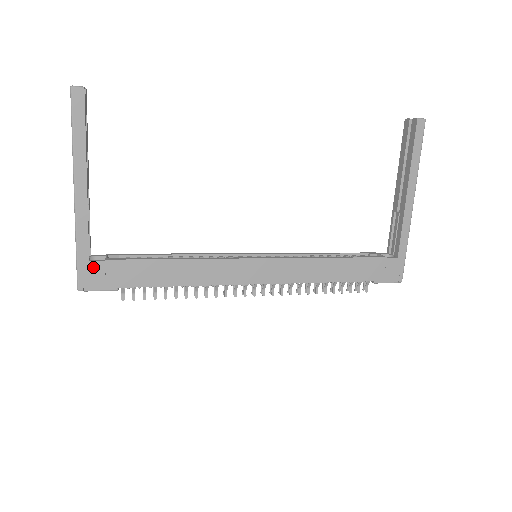
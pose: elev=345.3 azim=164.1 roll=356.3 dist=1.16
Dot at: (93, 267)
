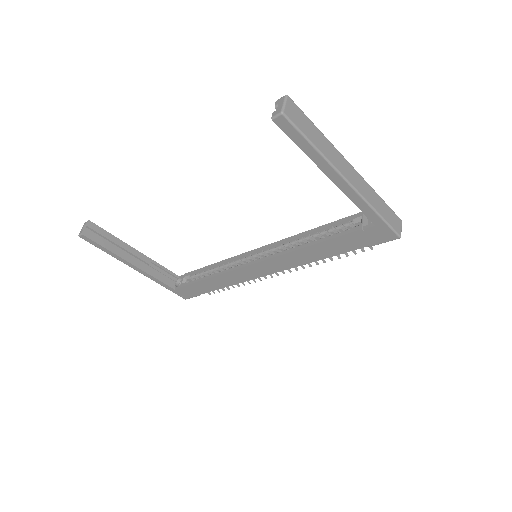
Dot at: (179, 291)
